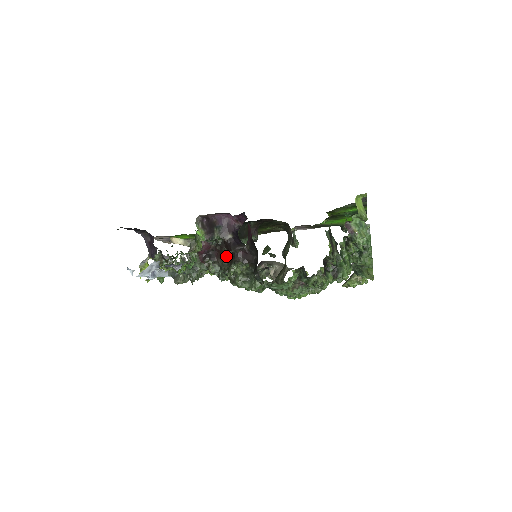
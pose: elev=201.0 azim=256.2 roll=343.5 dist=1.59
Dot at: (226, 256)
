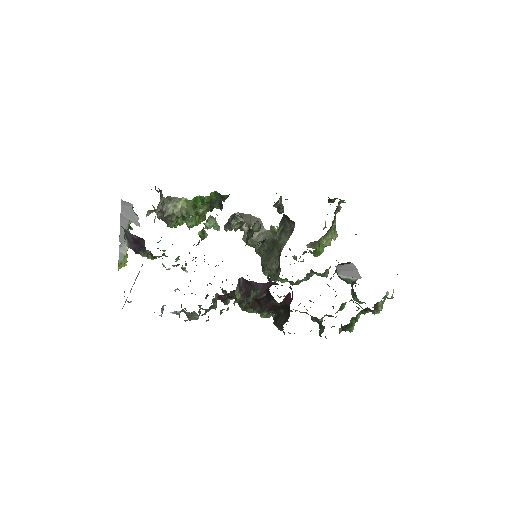
Dot at: occluded
